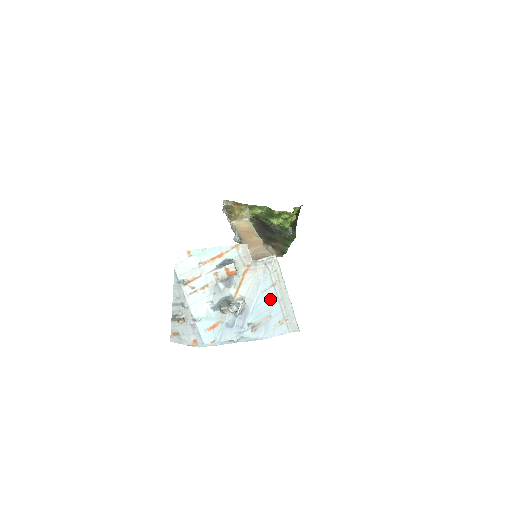
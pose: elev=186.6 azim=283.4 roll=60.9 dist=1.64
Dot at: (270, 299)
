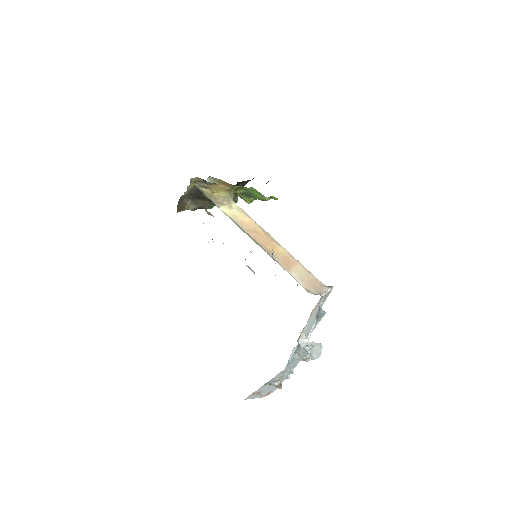
Dot at: occluded
